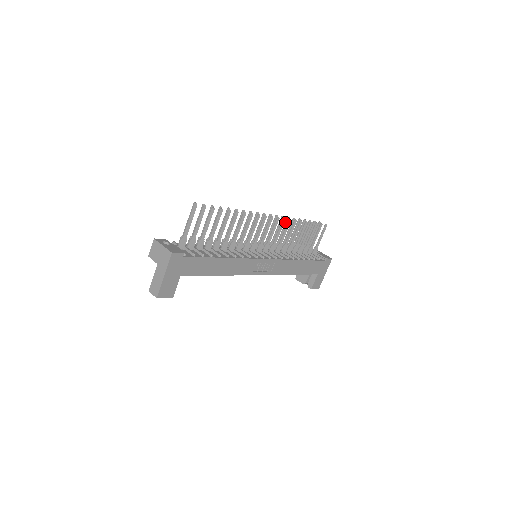
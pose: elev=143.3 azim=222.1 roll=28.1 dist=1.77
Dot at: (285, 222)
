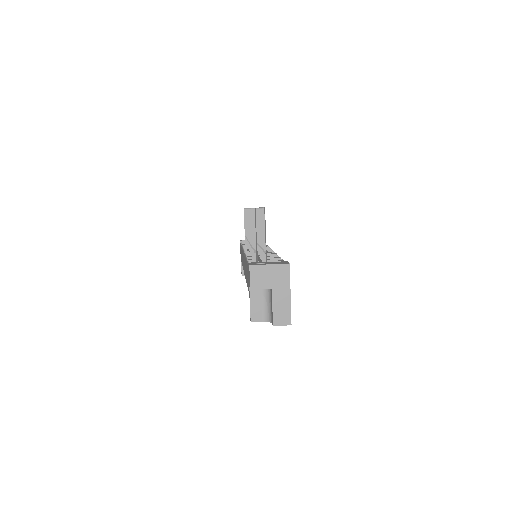
Dot at: occluded
